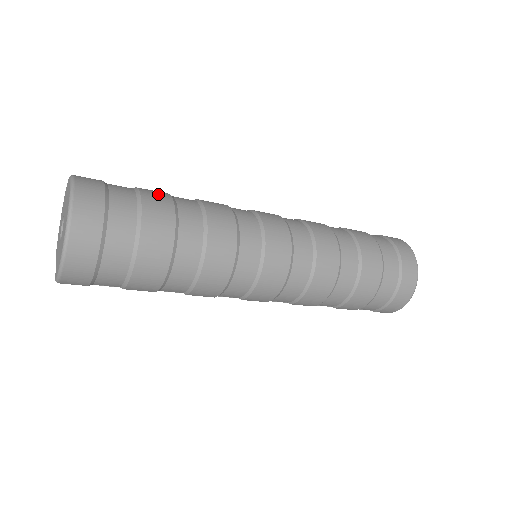
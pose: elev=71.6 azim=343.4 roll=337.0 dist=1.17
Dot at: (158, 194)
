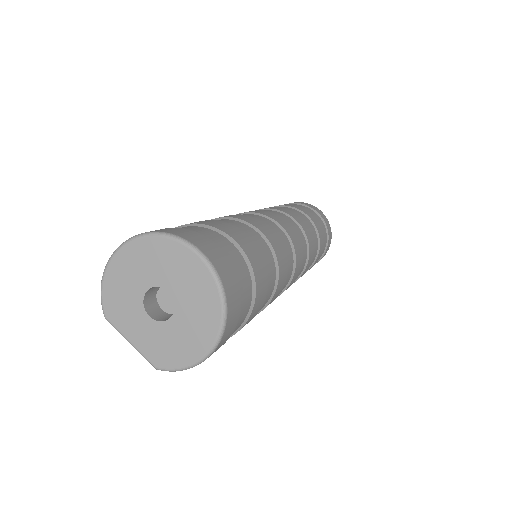
Dot at: (245, 240)
